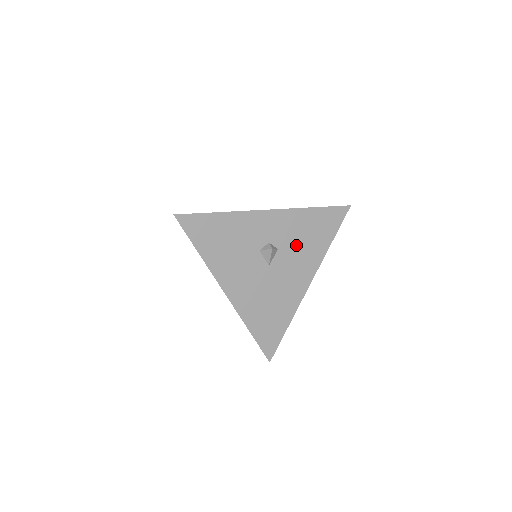
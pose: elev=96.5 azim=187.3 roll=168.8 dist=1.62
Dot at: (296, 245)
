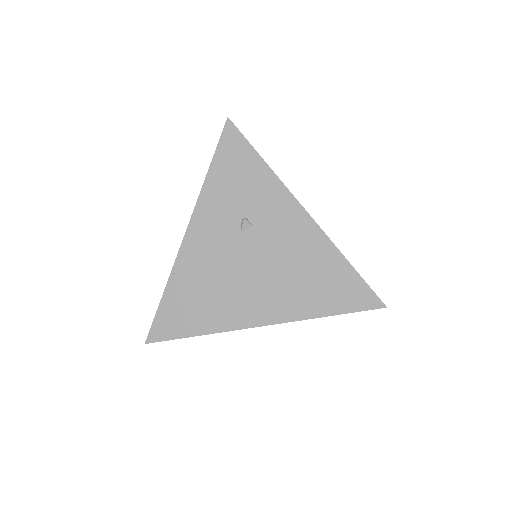
Dot at: occluded
